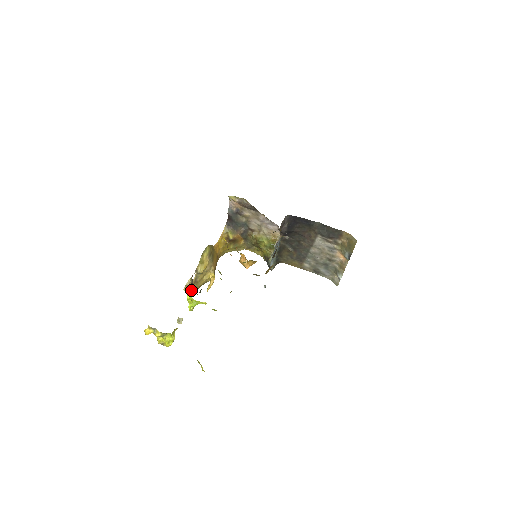
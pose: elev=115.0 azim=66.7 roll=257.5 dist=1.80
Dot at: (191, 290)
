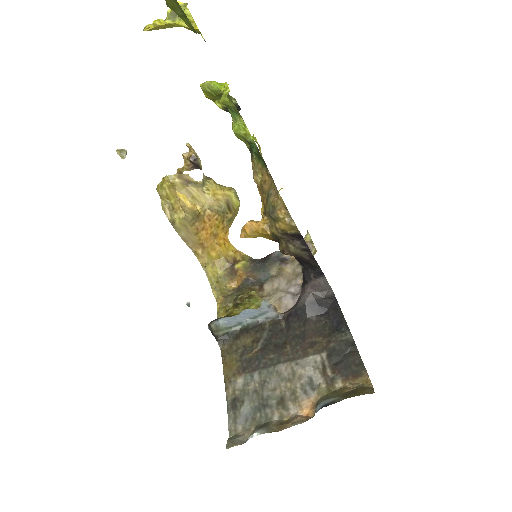
Dot at: (171, 178)
